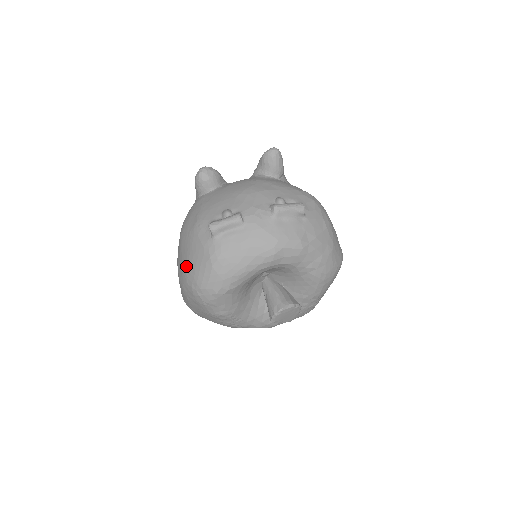
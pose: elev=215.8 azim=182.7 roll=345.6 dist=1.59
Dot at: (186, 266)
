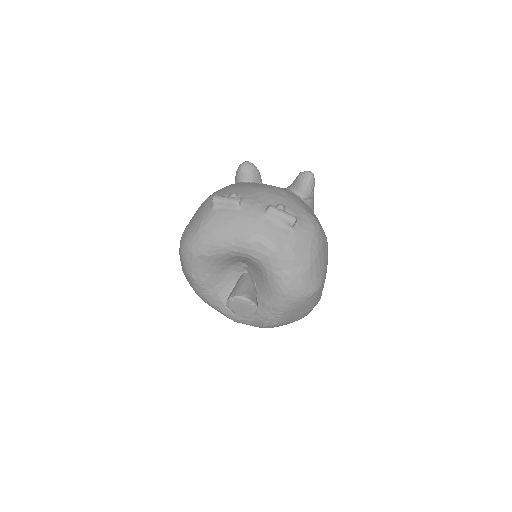
Dot at: (188, 224)
